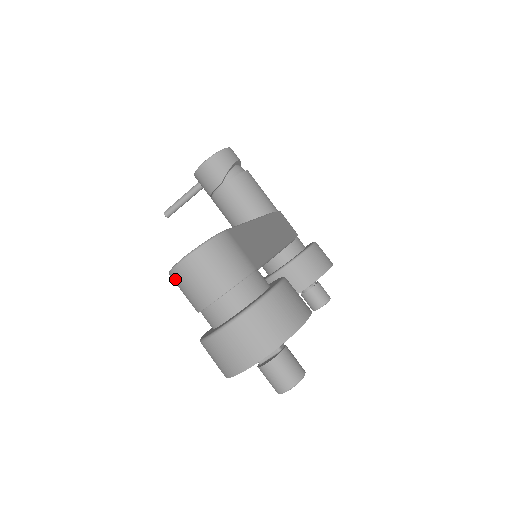
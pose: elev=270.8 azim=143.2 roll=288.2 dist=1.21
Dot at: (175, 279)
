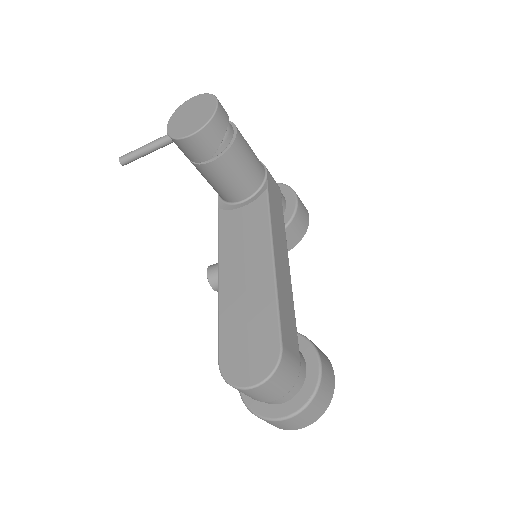
Dot at: occluded
